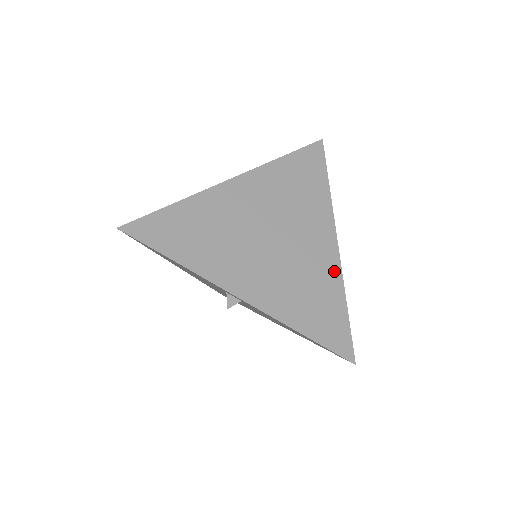
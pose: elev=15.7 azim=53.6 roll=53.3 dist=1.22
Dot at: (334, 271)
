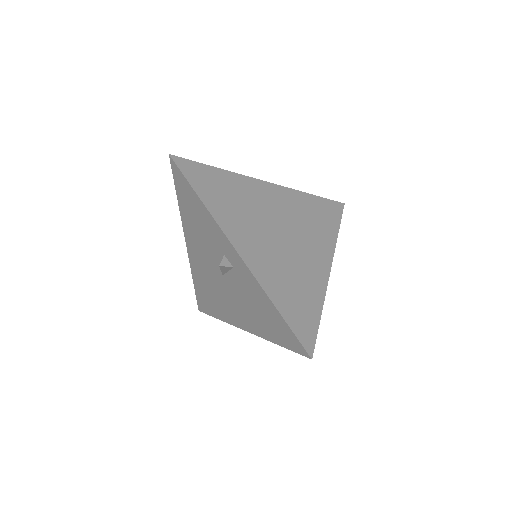
Dot at: (320, 285)
